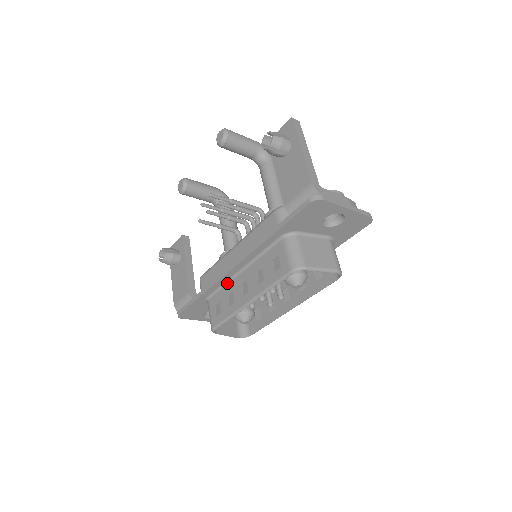
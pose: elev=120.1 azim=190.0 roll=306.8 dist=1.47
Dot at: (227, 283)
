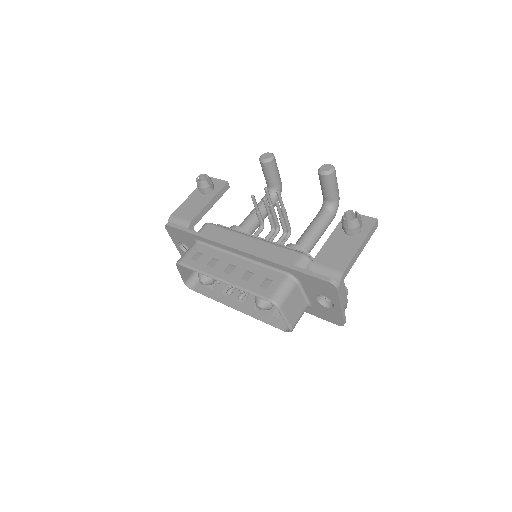
Dot at: (222, 250)
